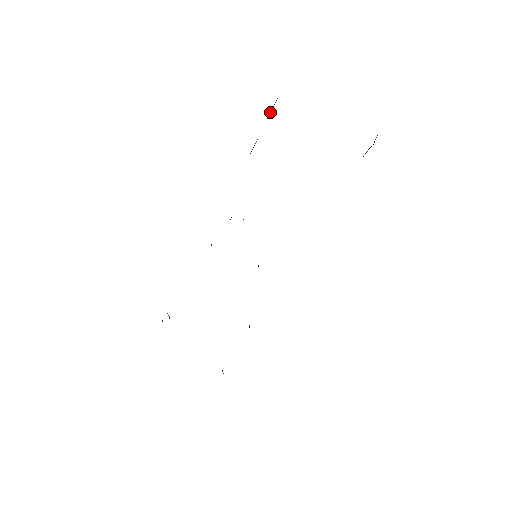
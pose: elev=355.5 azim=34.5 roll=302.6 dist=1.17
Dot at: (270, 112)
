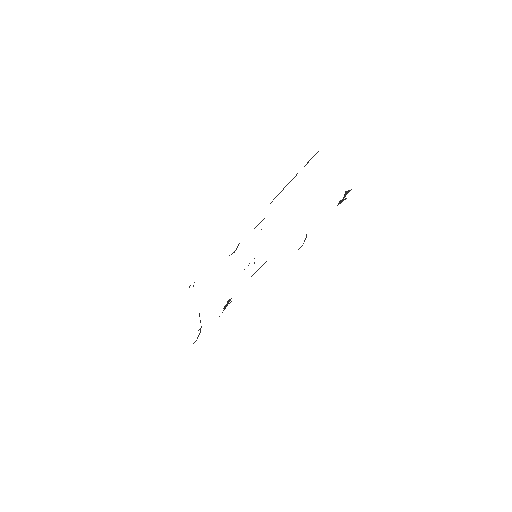
Dot at: (307, 163)
